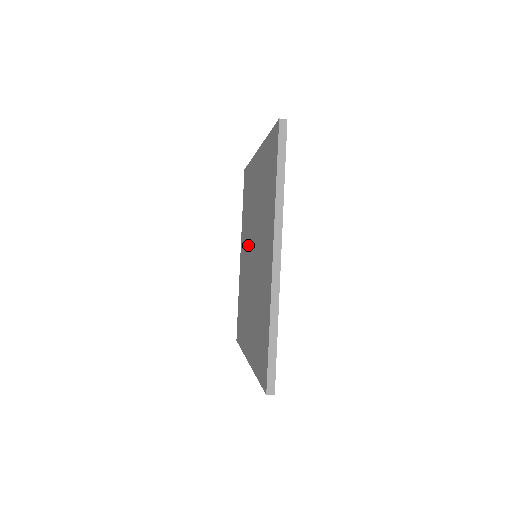
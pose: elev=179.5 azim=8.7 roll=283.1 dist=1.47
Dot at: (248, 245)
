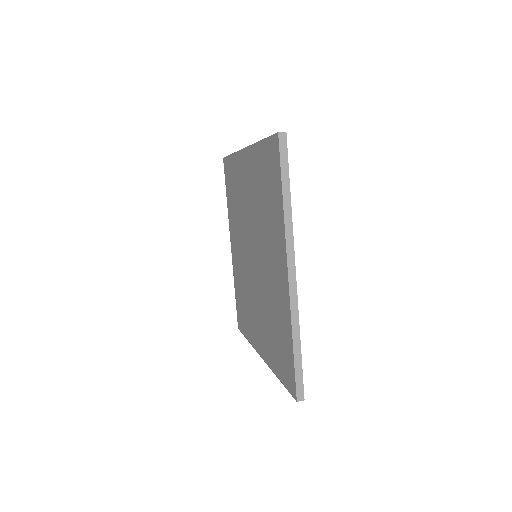
Dot at: (243, 242)
